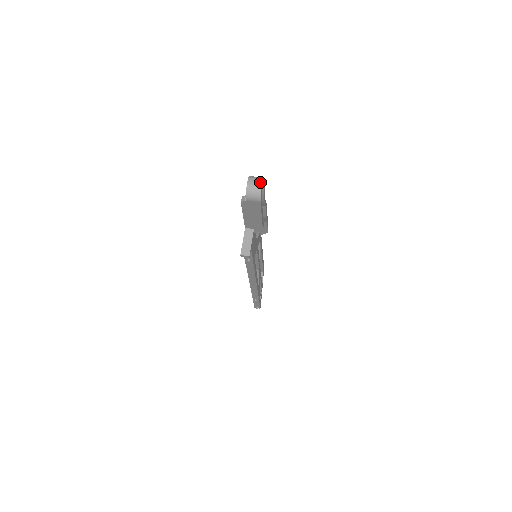
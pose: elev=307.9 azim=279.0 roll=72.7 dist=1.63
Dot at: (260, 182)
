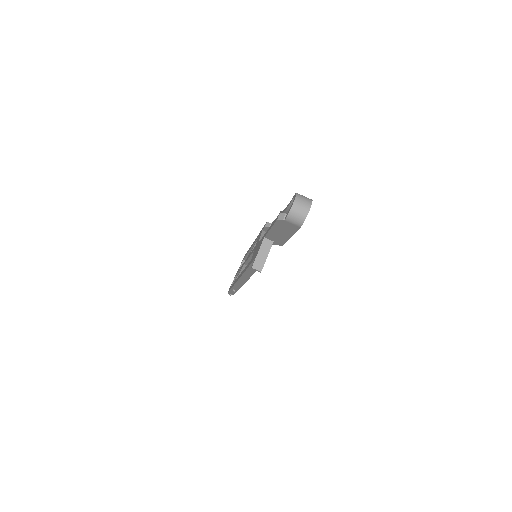
Dot at: (308, 206)
